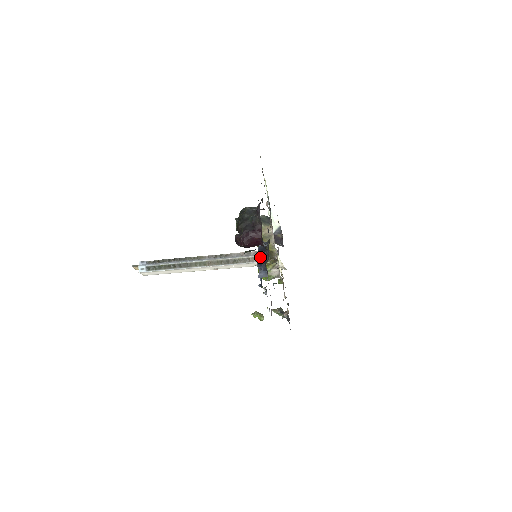
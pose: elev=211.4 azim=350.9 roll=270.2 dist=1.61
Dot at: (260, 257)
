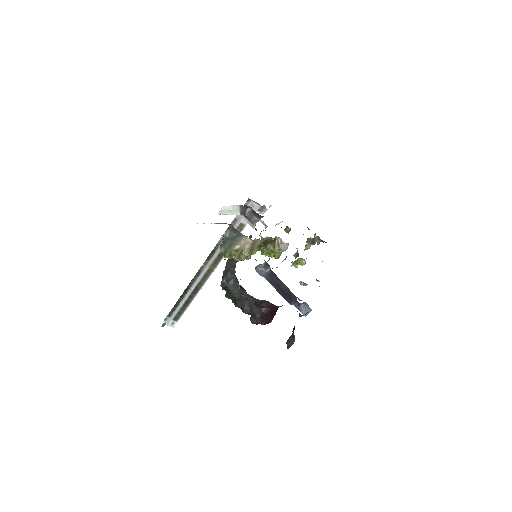
Dot at: (281, 292)
